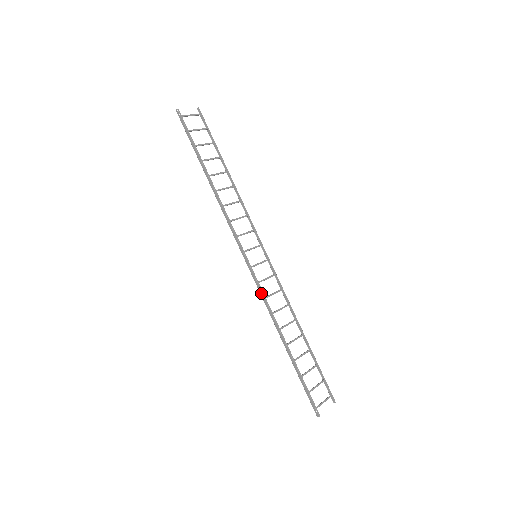
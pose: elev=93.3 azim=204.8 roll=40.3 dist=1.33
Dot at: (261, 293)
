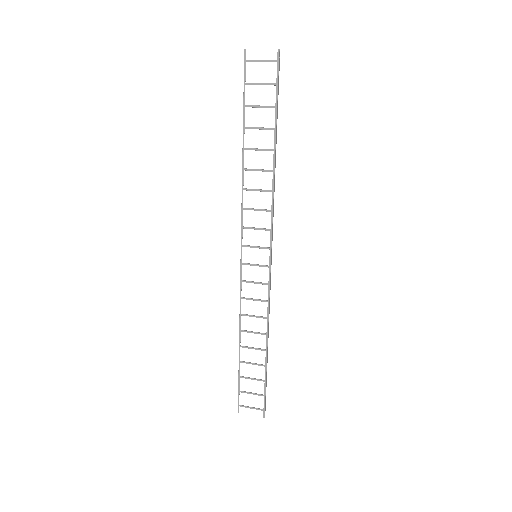
Dot at: (240, 291)
